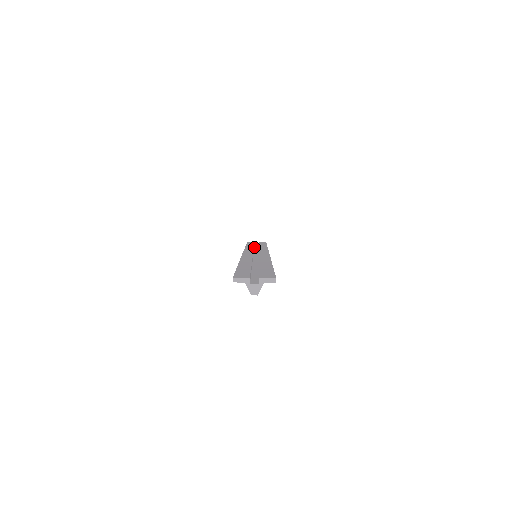
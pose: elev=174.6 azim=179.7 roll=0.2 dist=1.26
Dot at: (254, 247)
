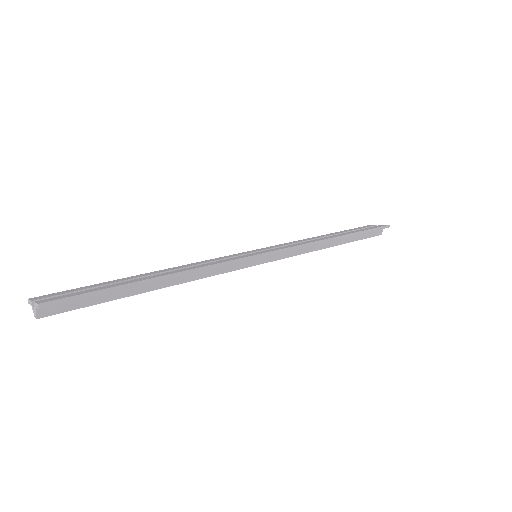
Dot at: occluded
